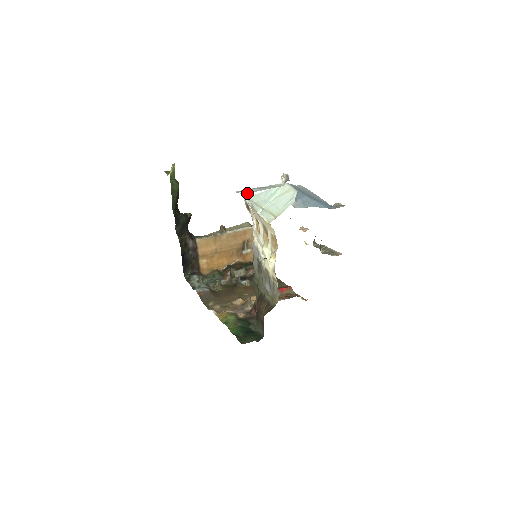
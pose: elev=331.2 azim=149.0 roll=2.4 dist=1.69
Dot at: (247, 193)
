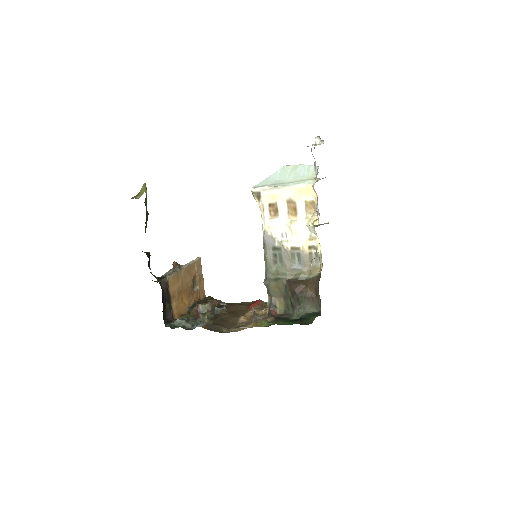
Dot at: occluded
